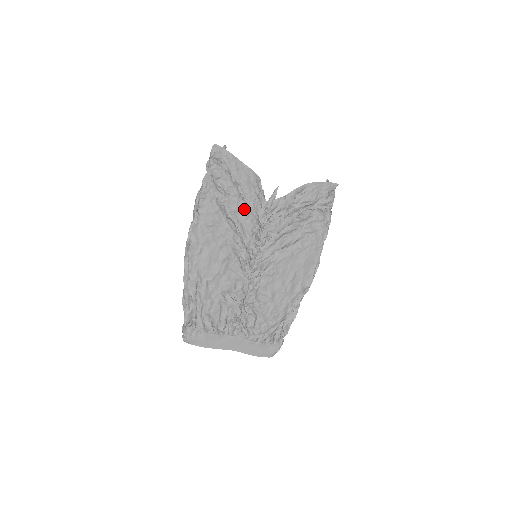
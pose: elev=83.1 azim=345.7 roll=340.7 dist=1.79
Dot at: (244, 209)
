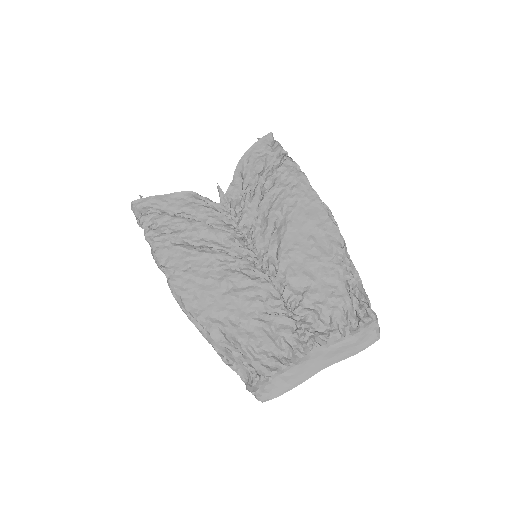
Dot at: (203, 227)
